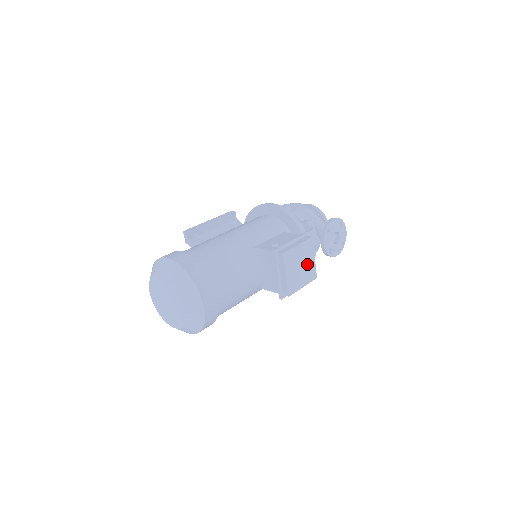
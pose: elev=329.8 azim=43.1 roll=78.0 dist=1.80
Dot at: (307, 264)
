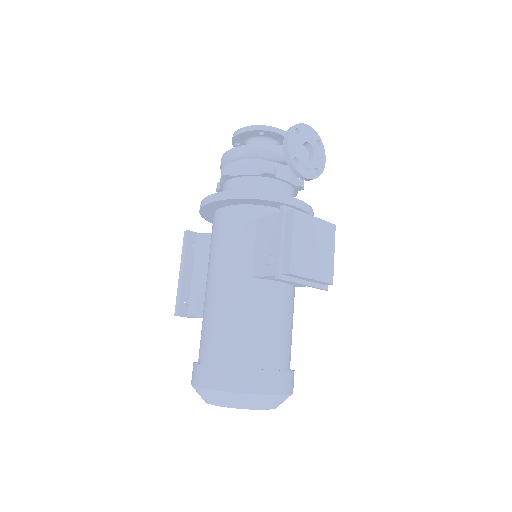
Dot at: (316, 235)
